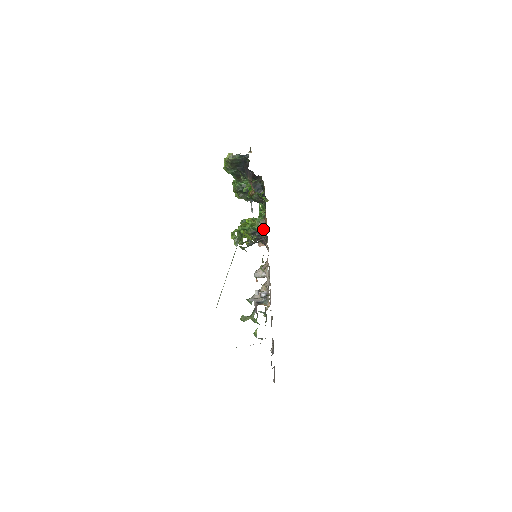
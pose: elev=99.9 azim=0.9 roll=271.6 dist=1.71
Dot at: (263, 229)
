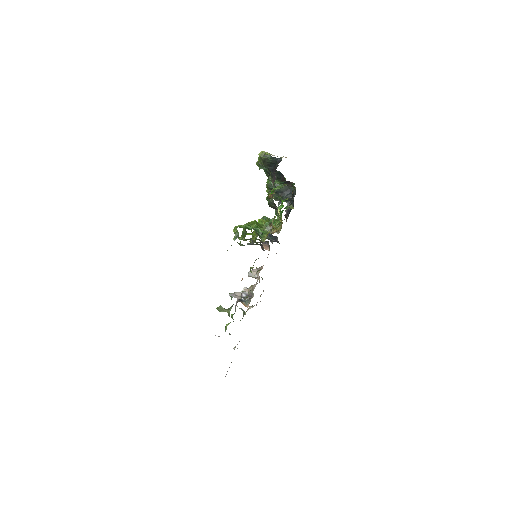
Dot at: (265, 234)
